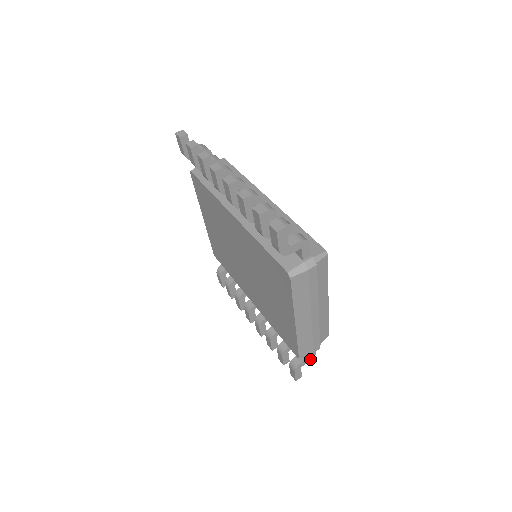
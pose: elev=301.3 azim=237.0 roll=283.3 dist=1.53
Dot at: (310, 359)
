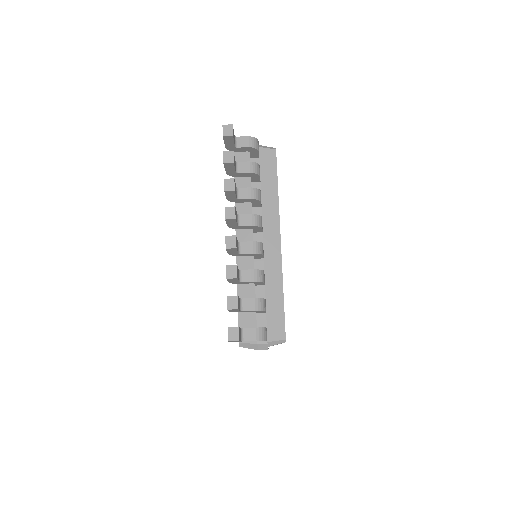
Dot at: occluded
